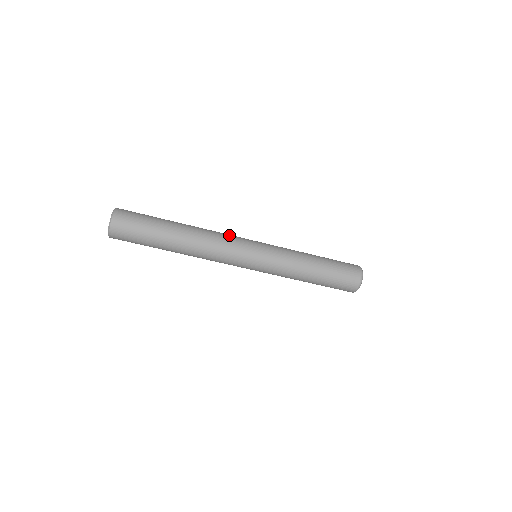
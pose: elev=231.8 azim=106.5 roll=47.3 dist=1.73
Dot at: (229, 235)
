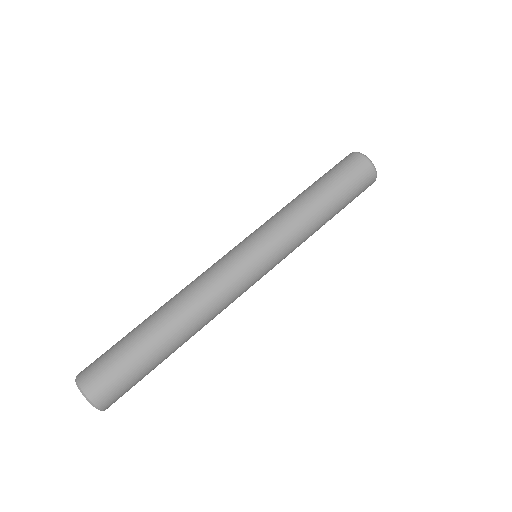
Dot at: (209, 268)
